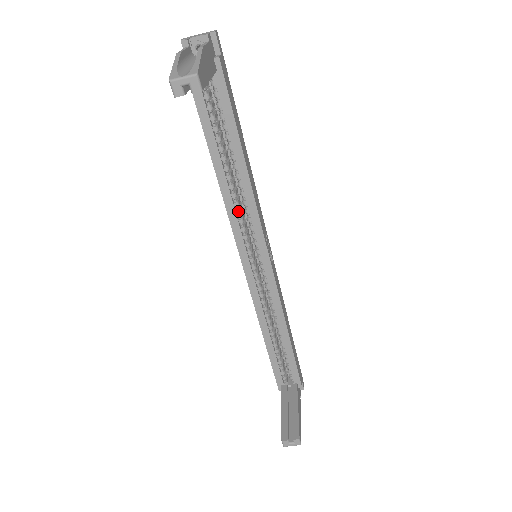
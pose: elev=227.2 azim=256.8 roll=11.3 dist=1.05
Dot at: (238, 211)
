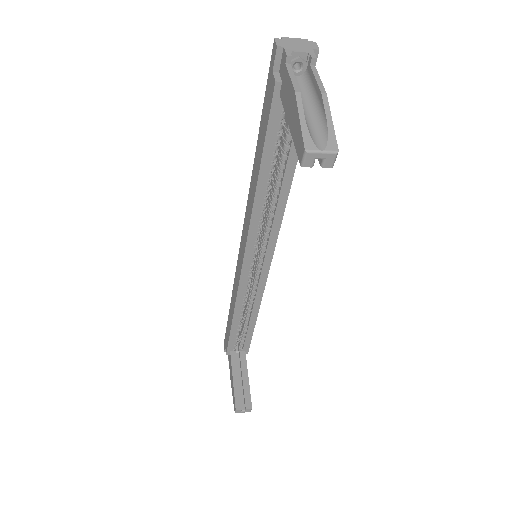
Dot at: (261, 221)
